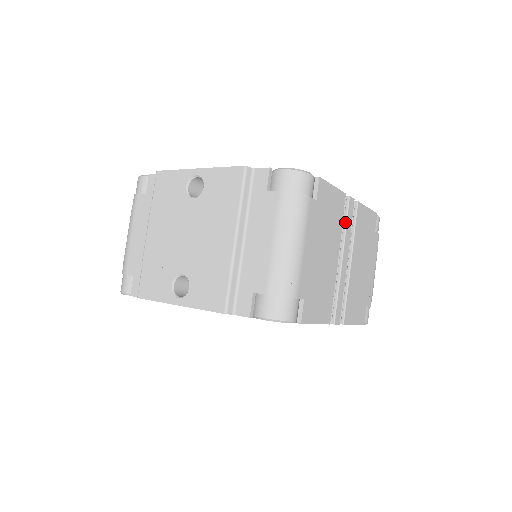
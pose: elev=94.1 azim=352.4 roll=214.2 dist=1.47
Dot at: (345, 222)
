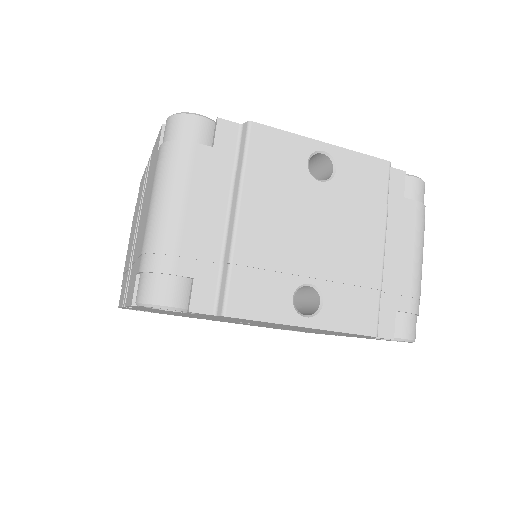
Dot at: occluded
